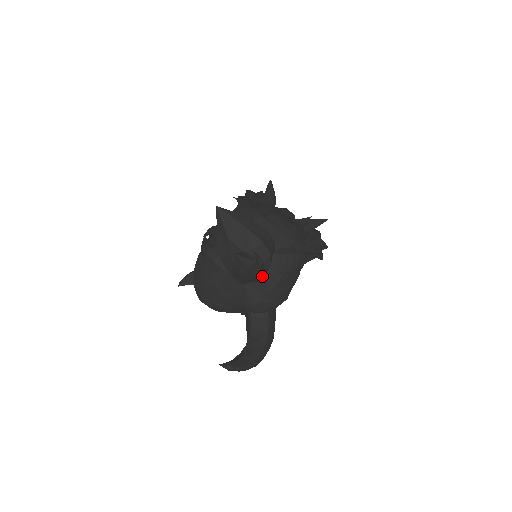
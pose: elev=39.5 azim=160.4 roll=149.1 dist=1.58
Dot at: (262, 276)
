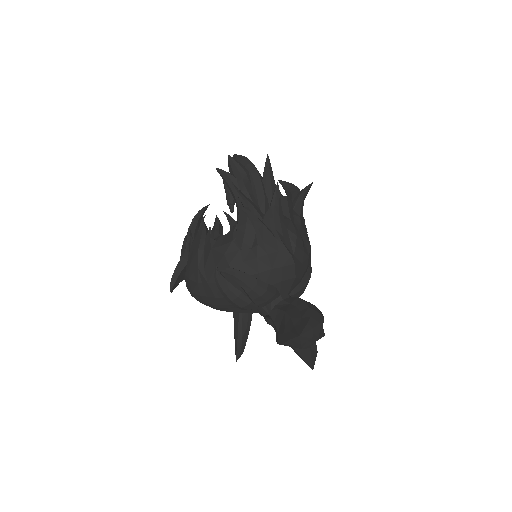
Dot at: occluded
